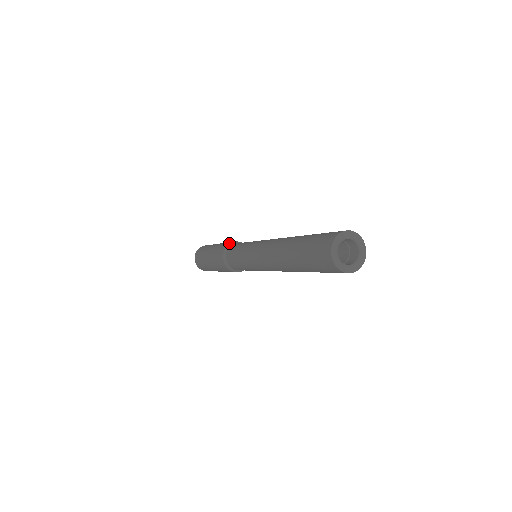
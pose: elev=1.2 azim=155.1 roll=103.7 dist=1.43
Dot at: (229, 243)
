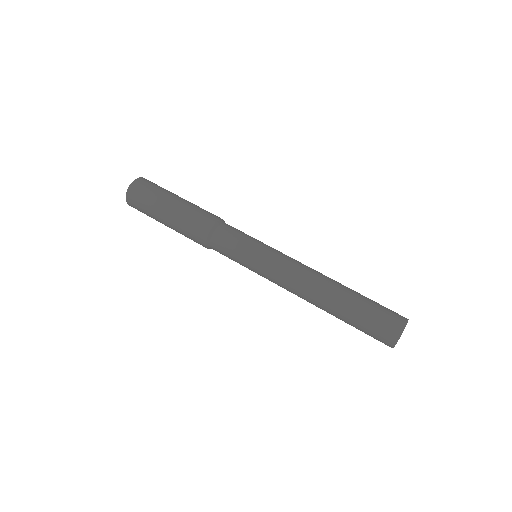
Dot at: (204, 239)
